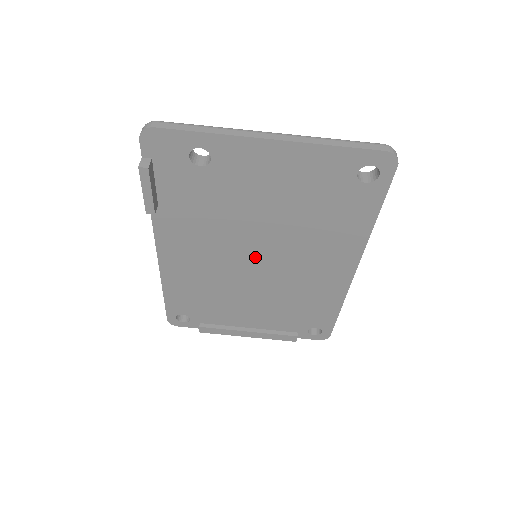
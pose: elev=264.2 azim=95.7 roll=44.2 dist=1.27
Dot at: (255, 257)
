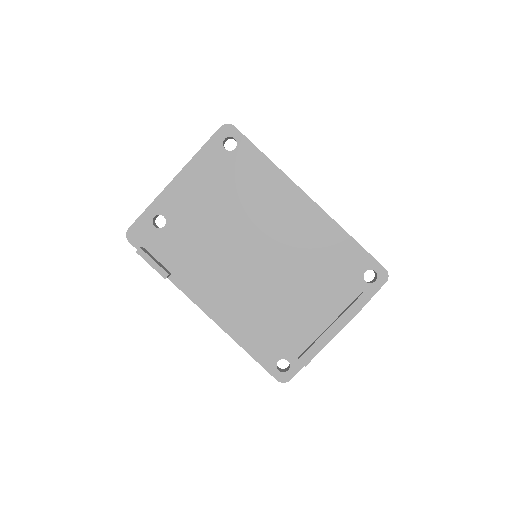
Dot at: (252, 254)
